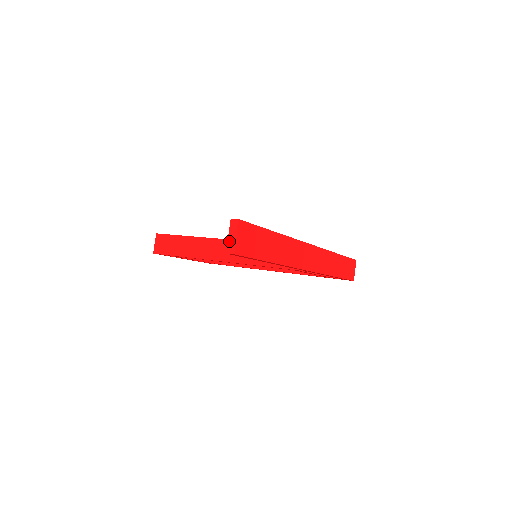
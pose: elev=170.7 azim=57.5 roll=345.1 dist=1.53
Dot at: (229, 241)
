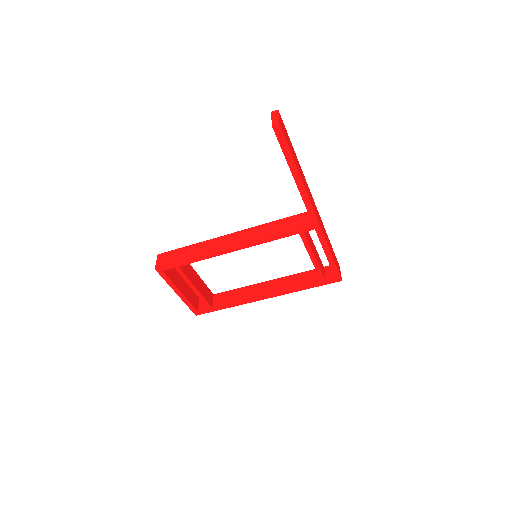
Dot at: (273, 120)
